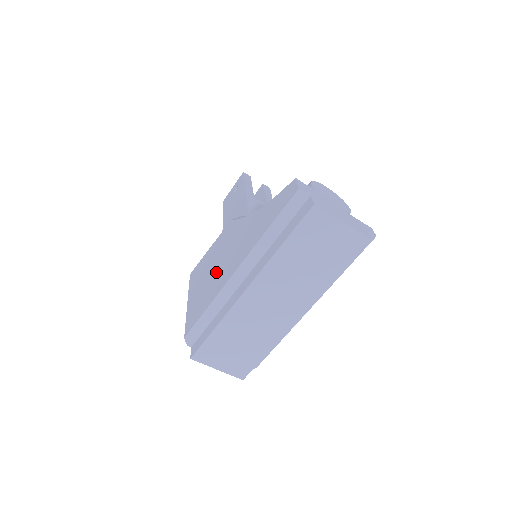
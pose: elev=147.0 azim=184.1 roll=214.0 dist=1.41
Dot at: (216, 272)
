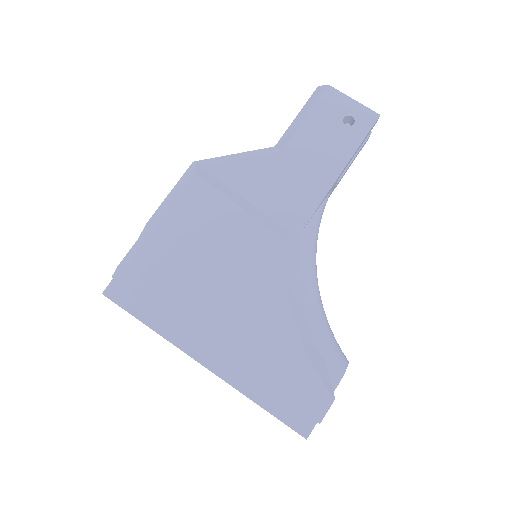
Dot at: (207, 284)
